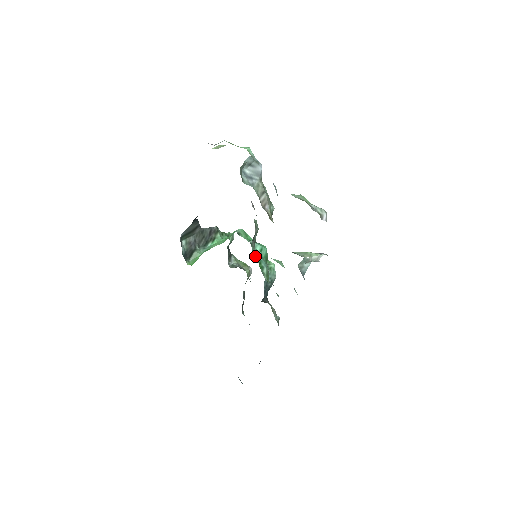
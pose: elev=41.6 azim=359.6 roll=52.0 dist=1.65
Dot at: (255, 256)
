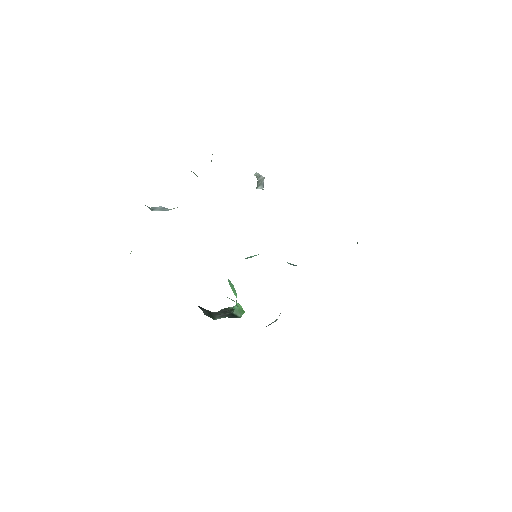
Dot at: occluded
